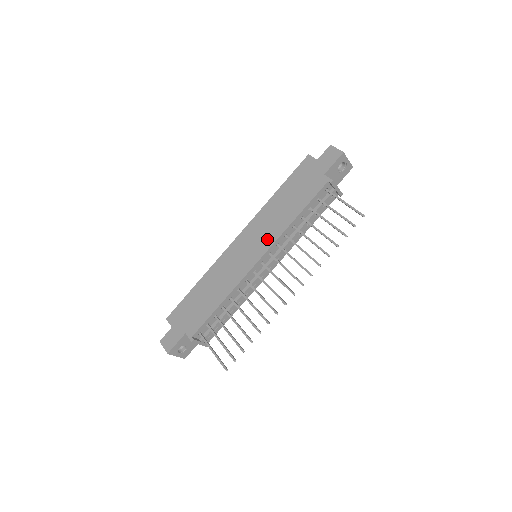
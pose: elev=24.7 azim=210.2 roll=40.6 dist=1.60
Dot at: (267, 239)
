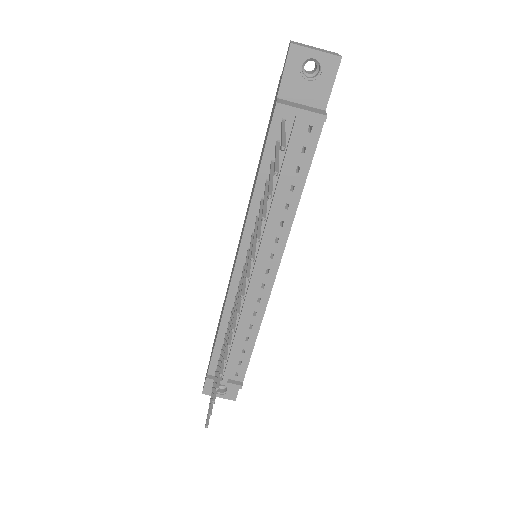
Dot at: (243, 229)
